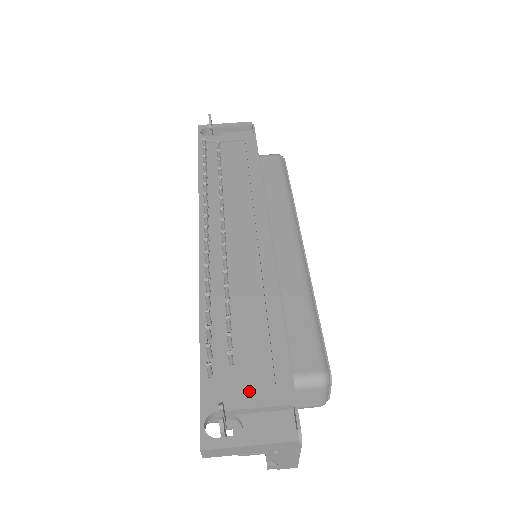
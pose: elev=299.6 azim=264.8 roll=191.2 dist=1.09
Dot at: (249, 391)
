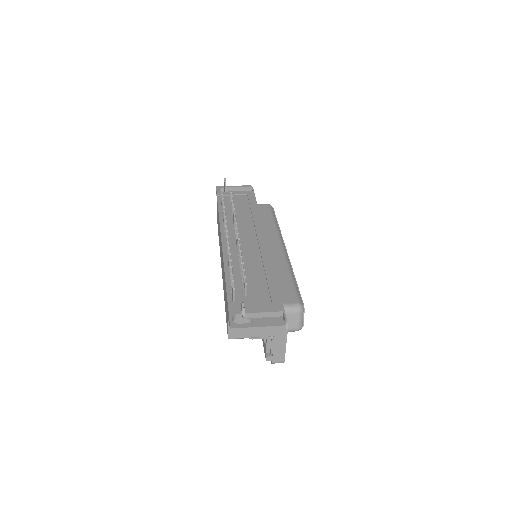
Dot at: (257, 306)
